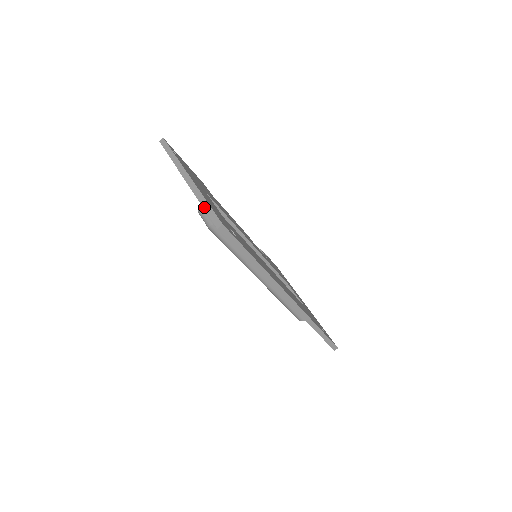
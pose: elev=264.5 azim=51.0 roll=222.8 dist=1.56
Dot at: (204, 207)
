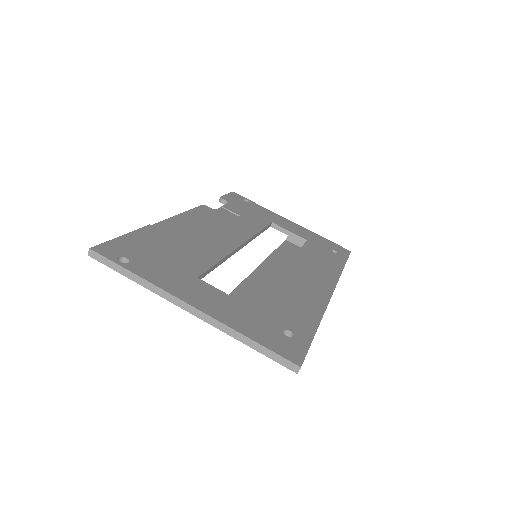
Dot at: (255, 349)
